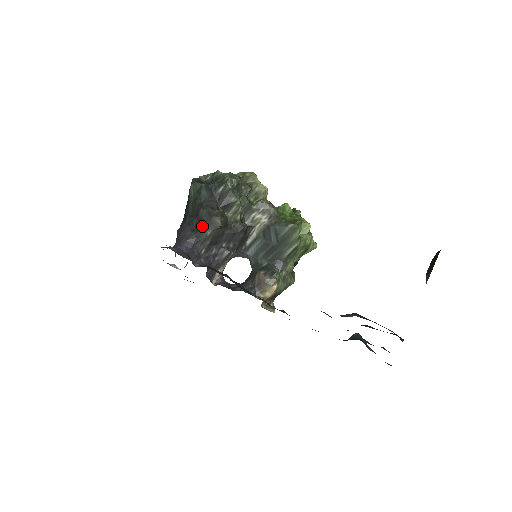
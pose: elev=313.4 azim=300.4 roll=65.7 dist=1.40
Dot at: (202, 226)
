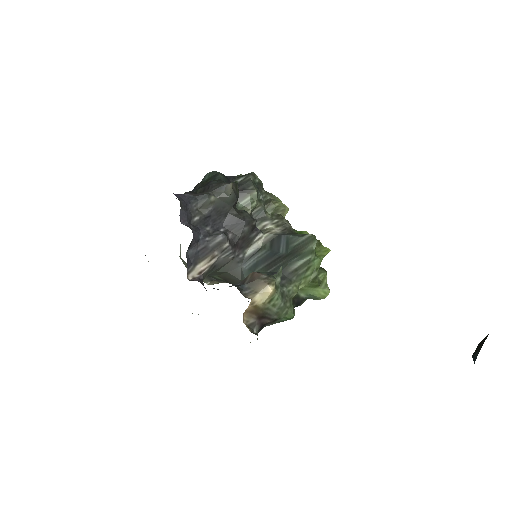
Dot at: (207, 191)
